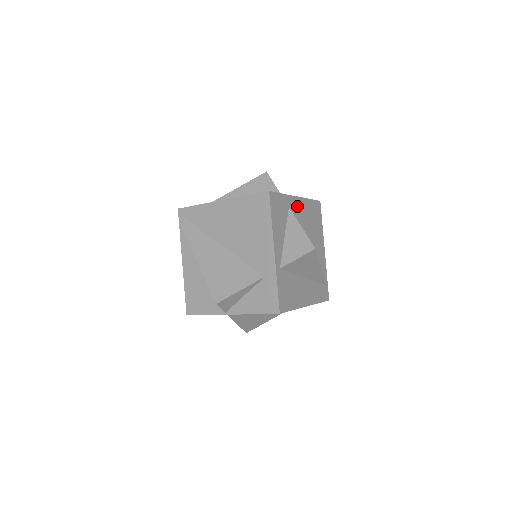
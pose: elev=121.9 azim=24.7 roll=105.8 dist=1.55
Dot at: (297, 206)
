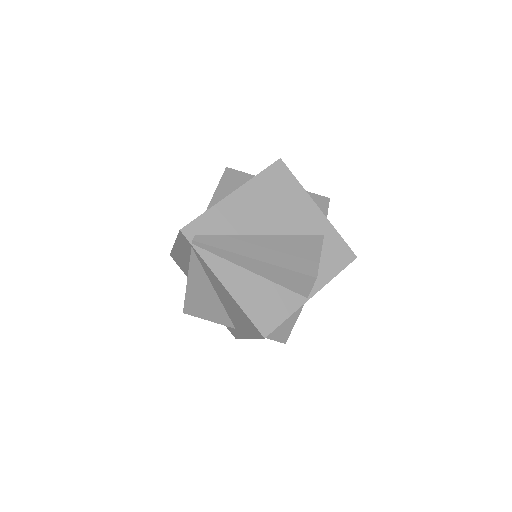
Dot at: occluded
